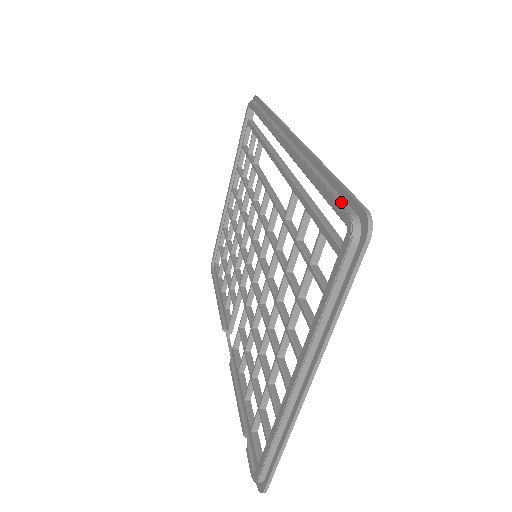
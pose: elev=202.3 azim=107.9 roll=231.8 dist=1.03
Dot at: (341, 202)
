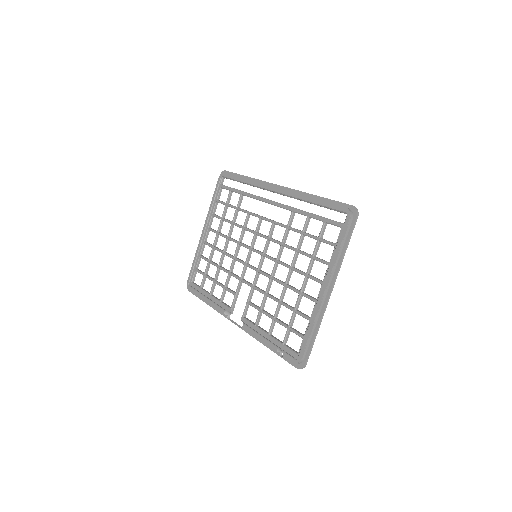
Dot at: (338, 205)
